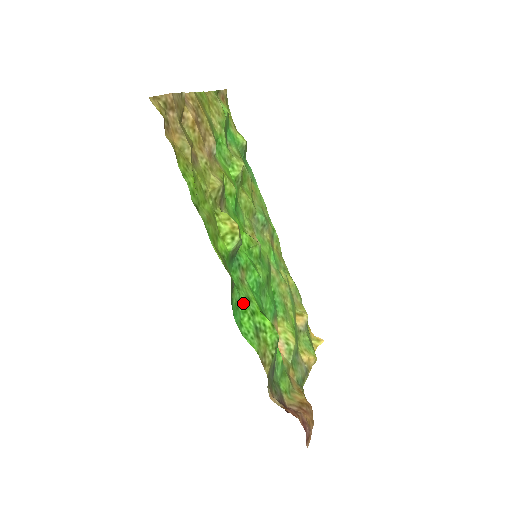
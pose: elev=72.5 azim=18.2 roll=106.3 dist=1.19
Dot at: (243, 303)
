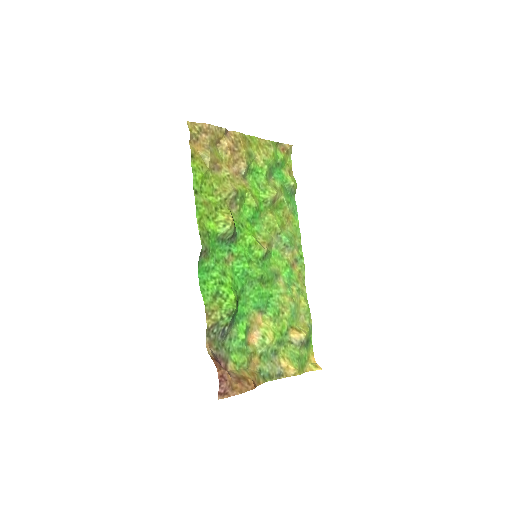
Dot at: (215, 272)
